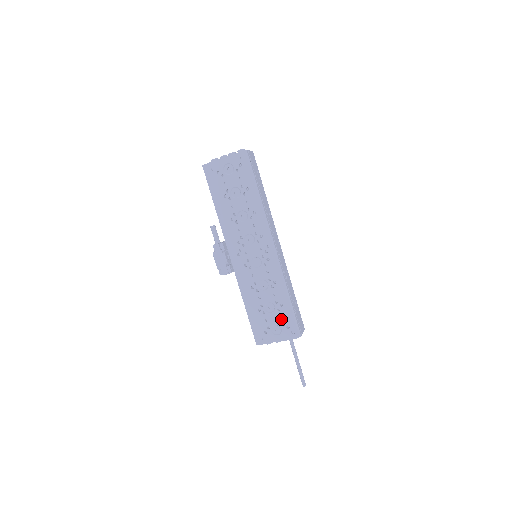
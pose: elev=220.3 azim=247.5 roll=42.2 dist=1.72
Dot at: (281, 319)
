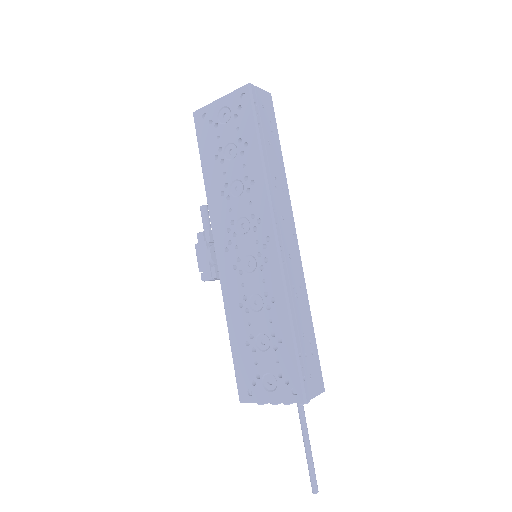
Dot at: (277, 365)
